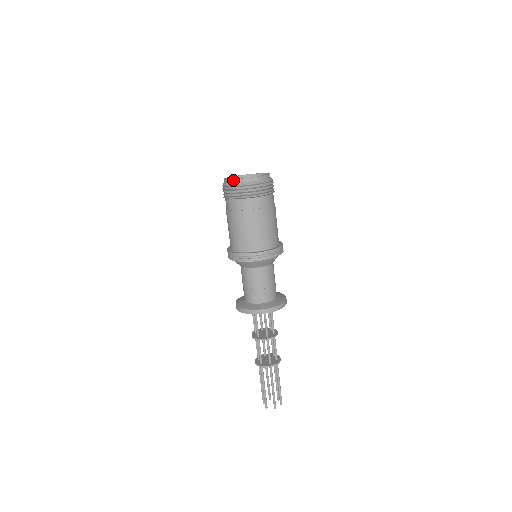
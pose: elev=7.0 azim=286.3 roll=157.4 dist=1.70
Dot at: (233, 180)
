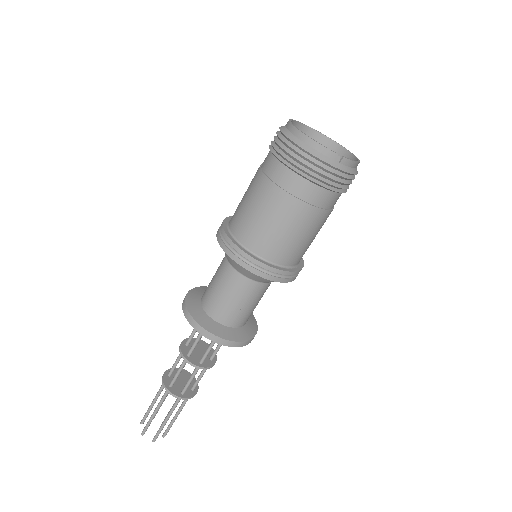
Dot at: (288, 121)
